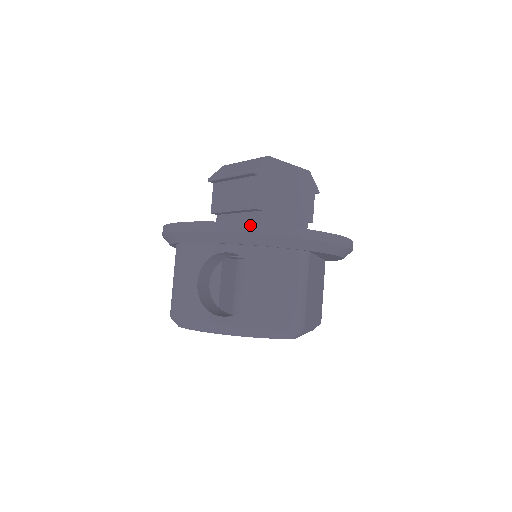
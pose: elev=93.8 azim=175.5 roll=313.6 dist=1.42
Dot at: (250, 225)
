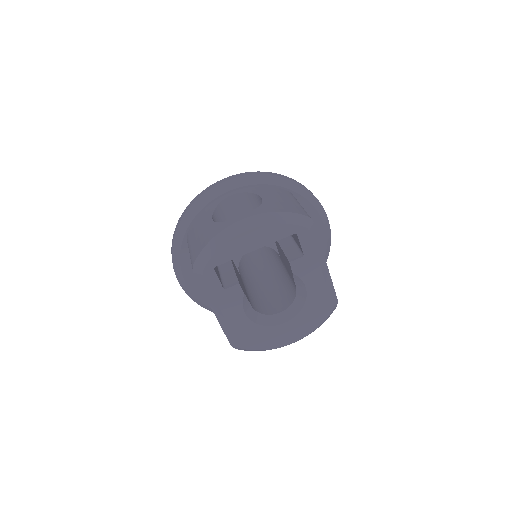
Dot at: (242, 173)
